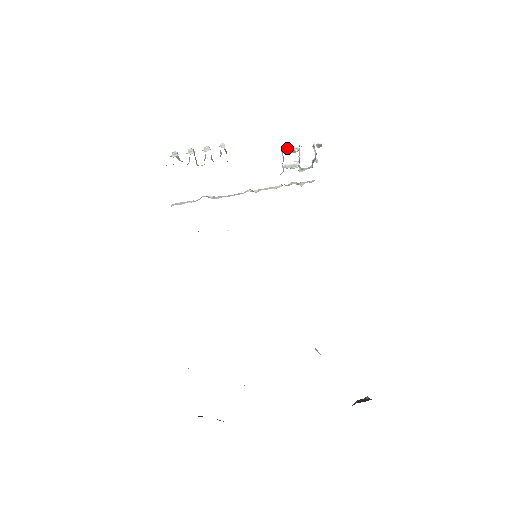
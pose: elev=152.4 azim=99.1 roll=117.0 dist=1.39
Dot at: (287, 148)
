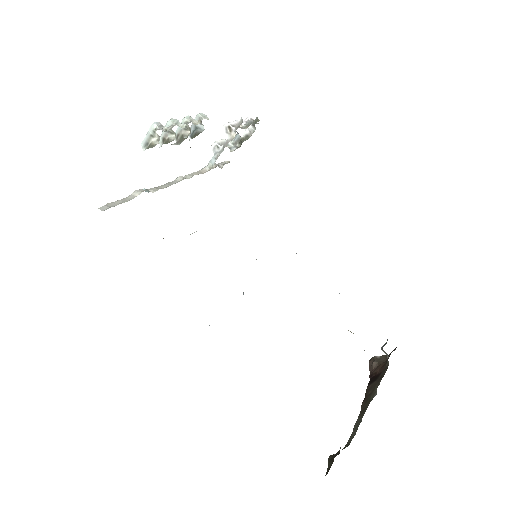
Dot at: (232, 123)
